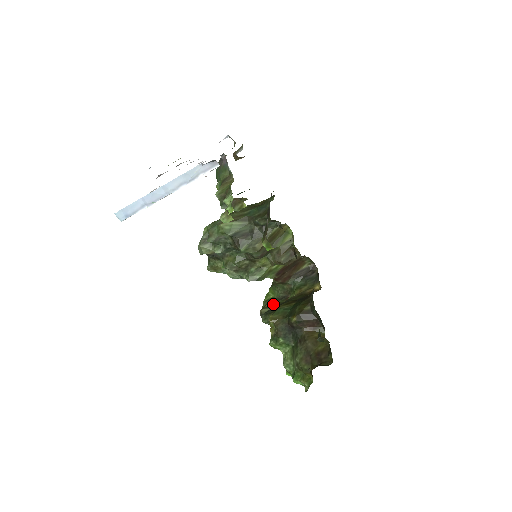
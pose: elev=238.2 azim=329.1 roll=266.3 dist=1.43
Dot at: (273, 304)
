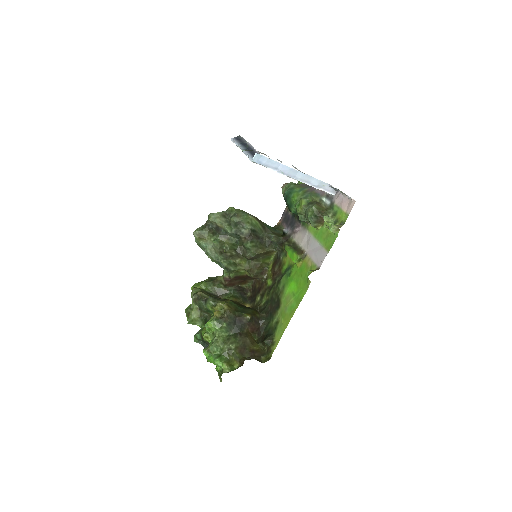
Dot at: (210, 295)
